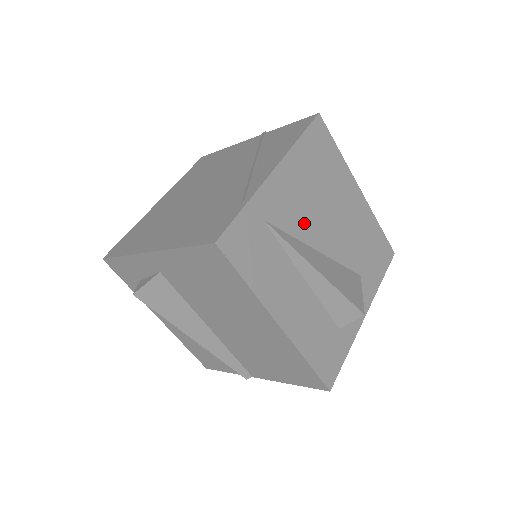
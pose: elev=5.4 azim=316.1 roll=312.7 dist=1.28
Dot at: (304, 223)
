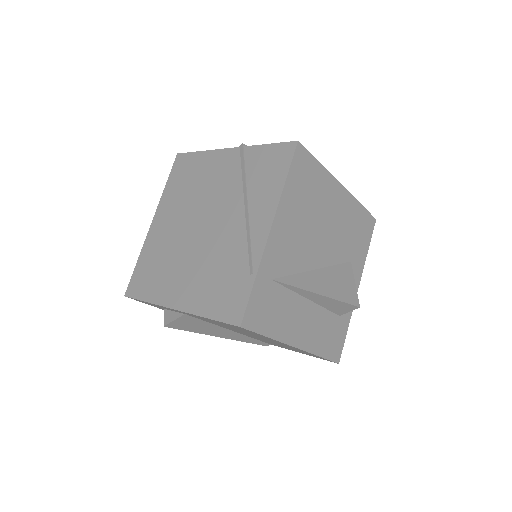
Dot at: (302, 255)
